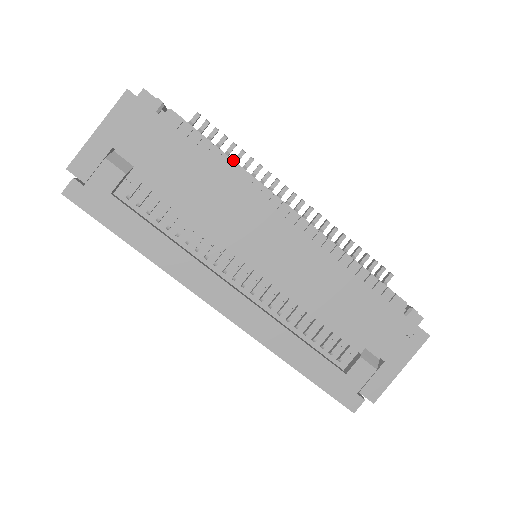
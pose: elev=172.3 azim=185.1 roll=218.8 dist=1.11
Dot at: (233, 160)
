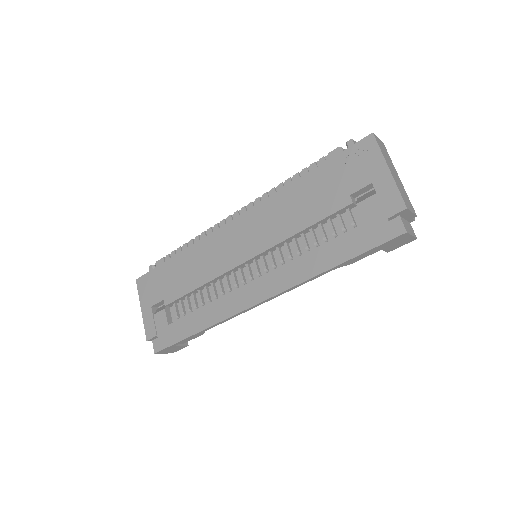
Dot at: (194, 239)
